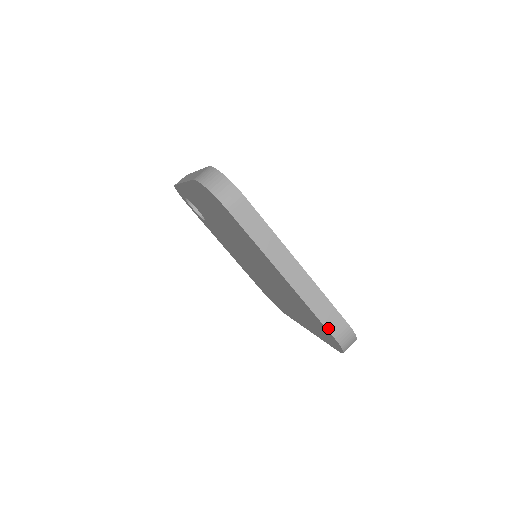
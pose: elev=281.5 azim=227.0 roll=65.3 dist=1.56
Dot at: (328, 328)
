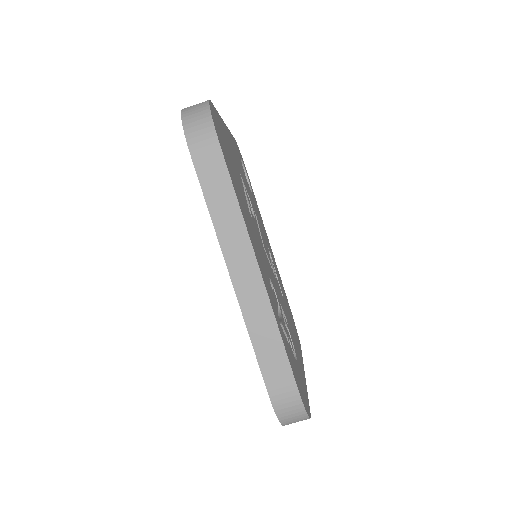
Dot at: (265, 377)
